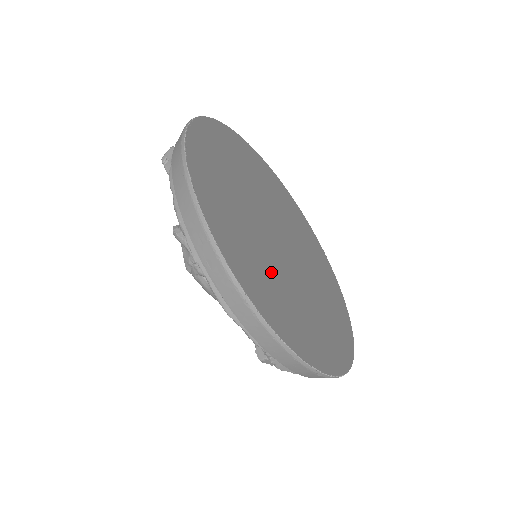
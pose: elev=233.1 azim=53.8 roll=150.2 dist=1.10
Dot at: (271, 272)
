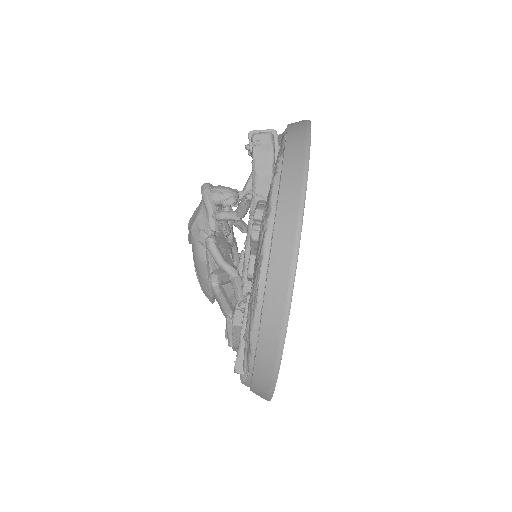
Dot at: occluded
